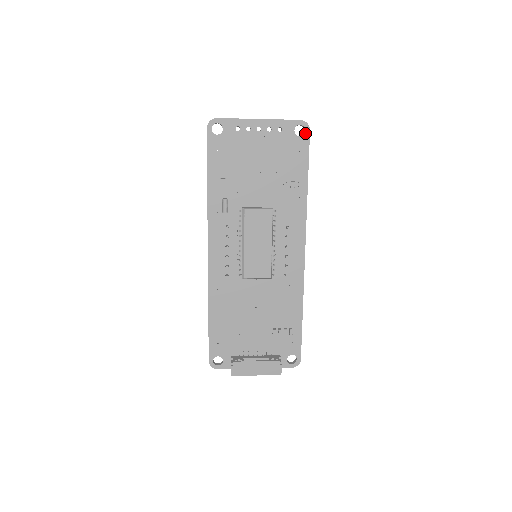
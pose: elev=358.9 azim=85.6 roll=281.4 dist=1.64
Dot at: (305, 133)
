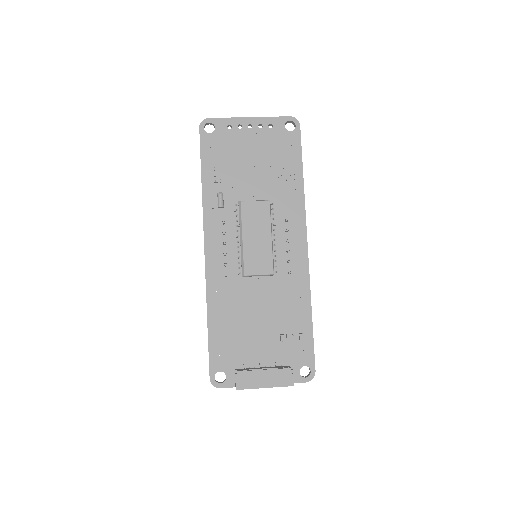
Dot at: (296, 128)
